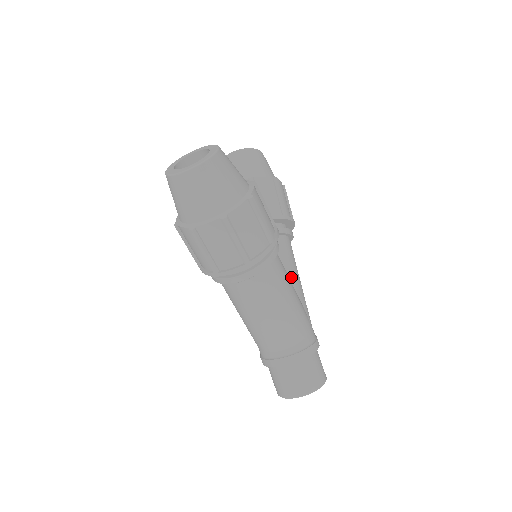
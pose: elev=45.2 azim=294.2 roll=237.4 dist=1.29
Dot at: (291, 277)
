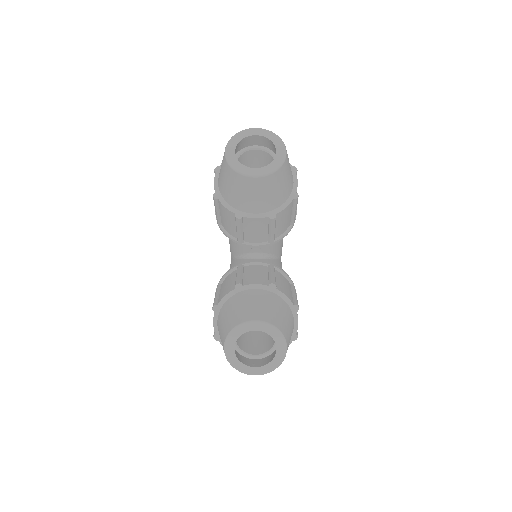
Dot at: (279, 252)
